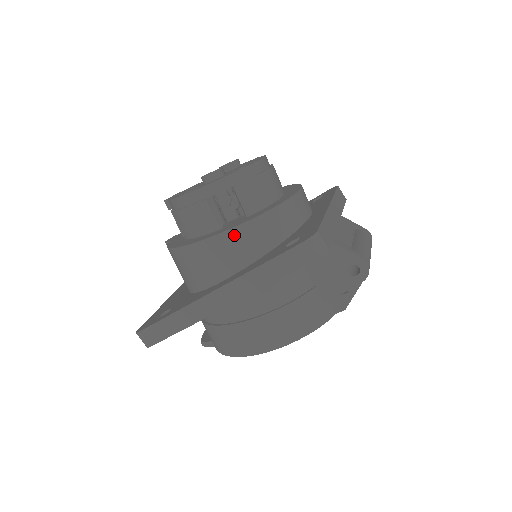
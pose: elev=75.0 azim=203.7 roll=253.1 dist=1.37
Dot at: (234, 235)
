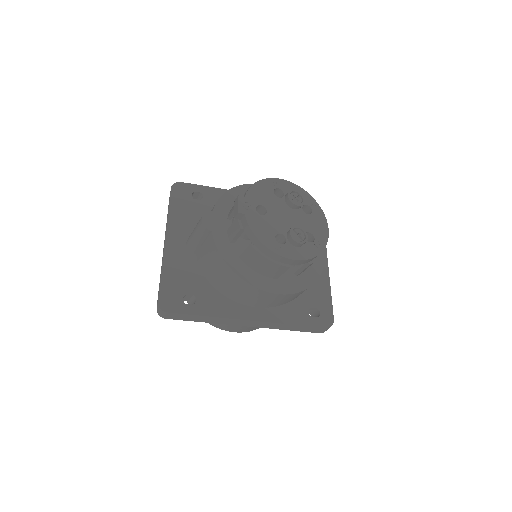
Dot at: (288, 296)
